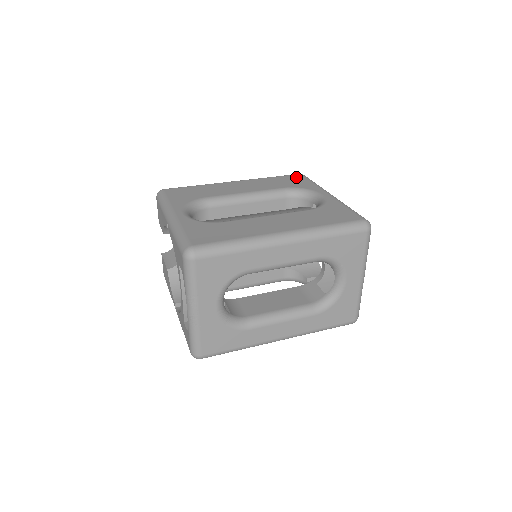
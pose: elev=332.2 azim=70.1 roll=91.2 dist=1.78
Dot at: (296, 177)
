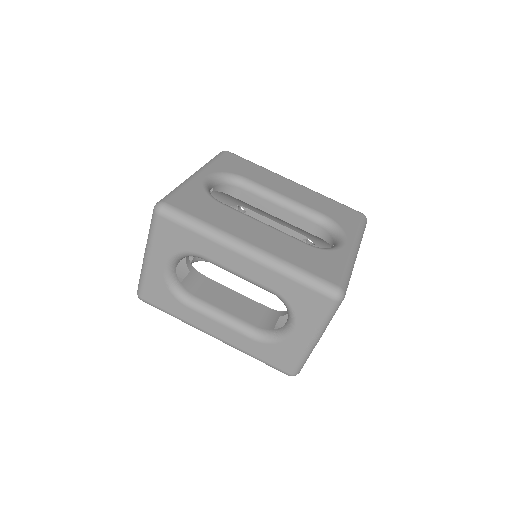
Dot at: (352, 213)
